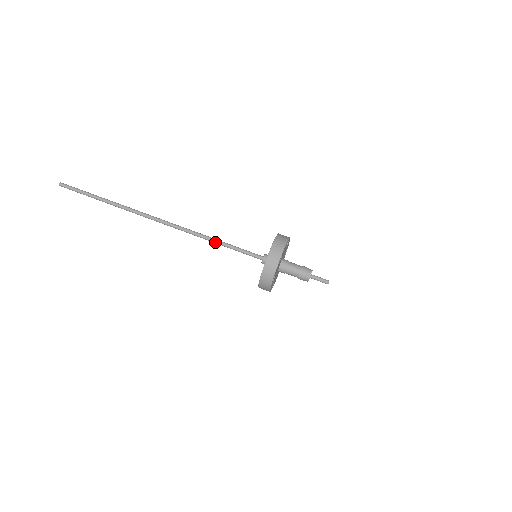
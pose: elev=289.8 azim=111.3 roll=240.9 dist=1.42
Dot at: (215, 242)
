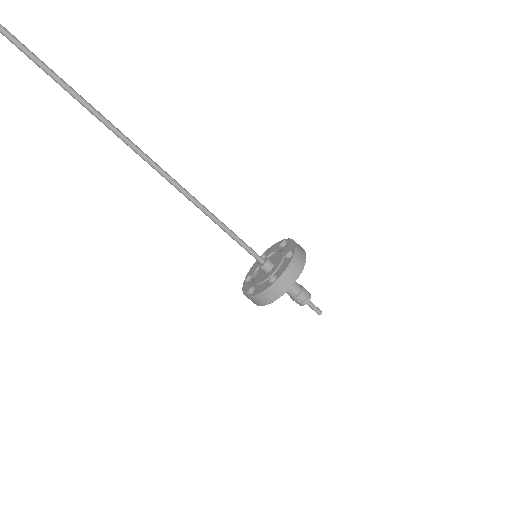
Dot at: (212, 220)
